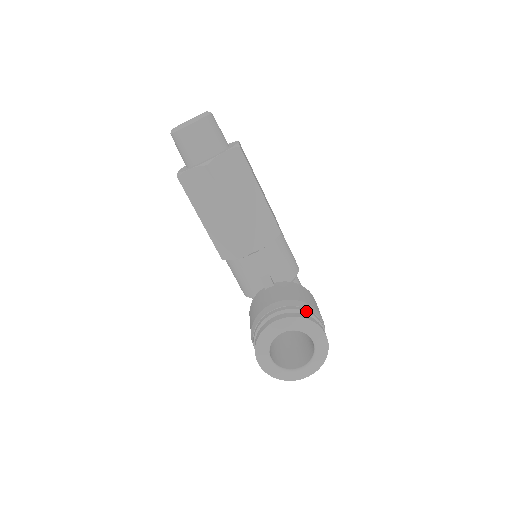
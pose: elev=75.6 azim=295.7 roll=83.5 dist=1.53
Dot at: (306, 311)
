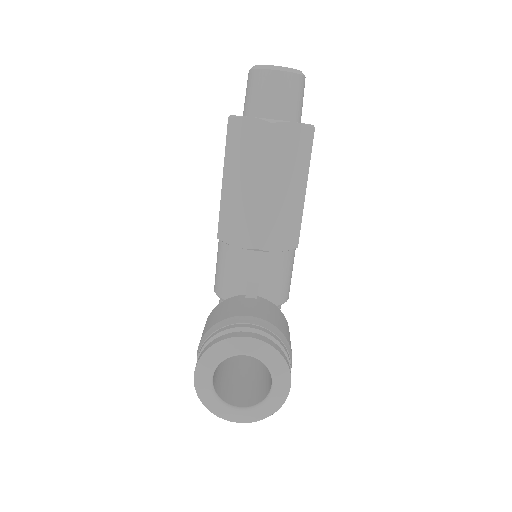
Dot at: (283, 346)
